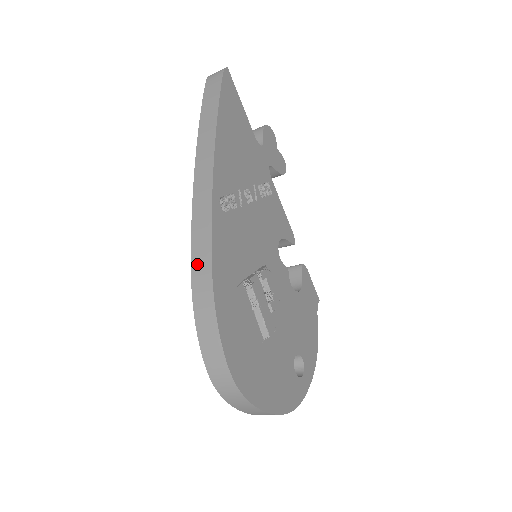
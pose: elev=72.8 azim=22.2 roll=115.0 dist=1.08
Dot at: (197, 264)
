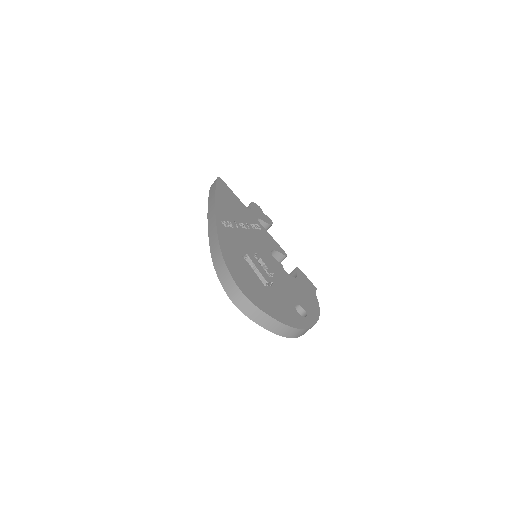
Dot at: (213, 248)
